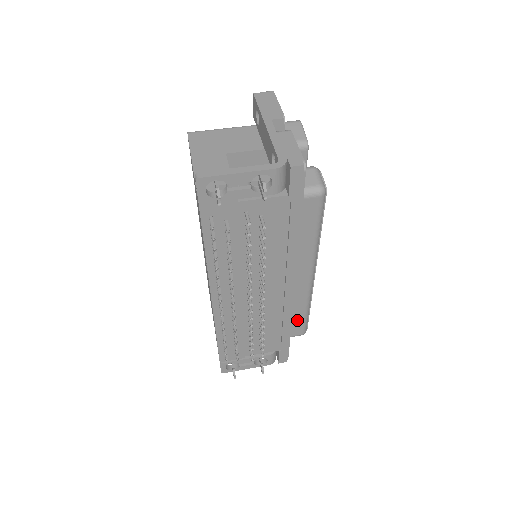
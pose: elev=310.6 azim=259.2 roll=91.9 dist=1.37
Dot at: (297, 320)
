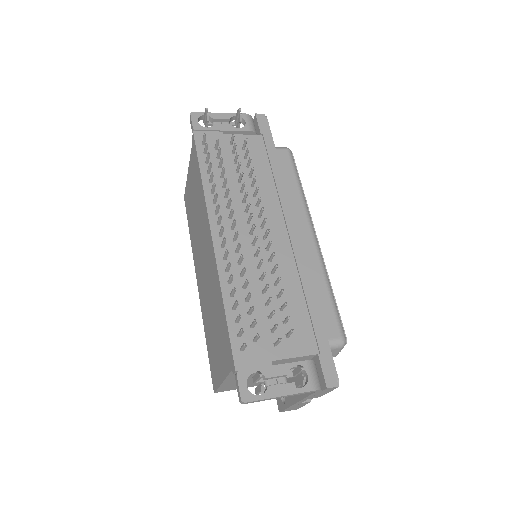
Dot at: (323, 305)
